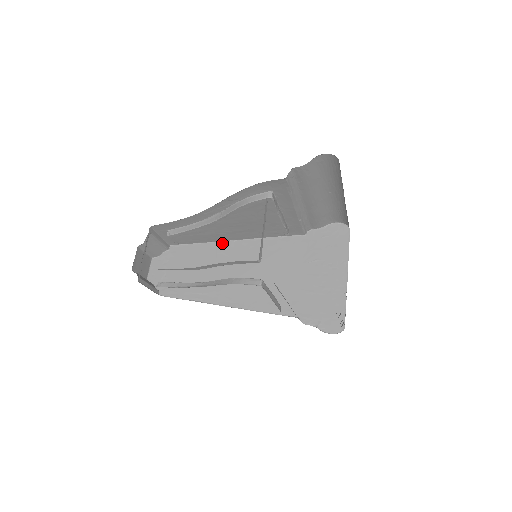
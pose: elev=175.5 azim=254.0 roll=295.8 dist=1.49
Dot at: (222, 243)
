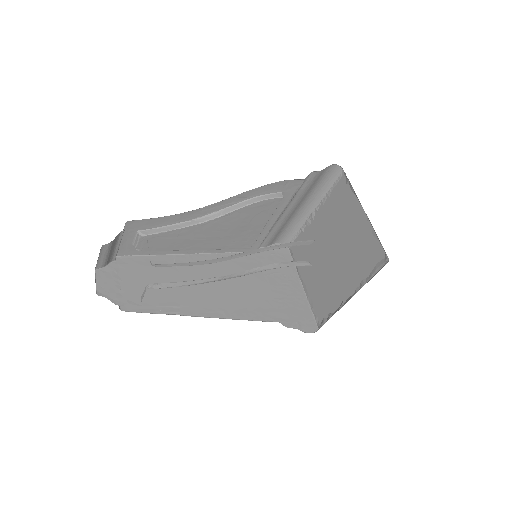
Dot at: (179, 256)
